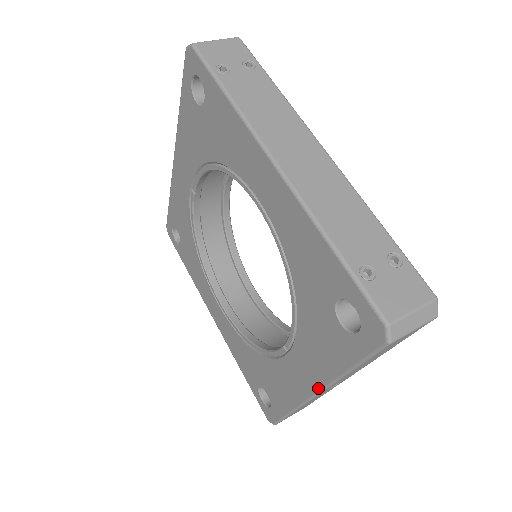
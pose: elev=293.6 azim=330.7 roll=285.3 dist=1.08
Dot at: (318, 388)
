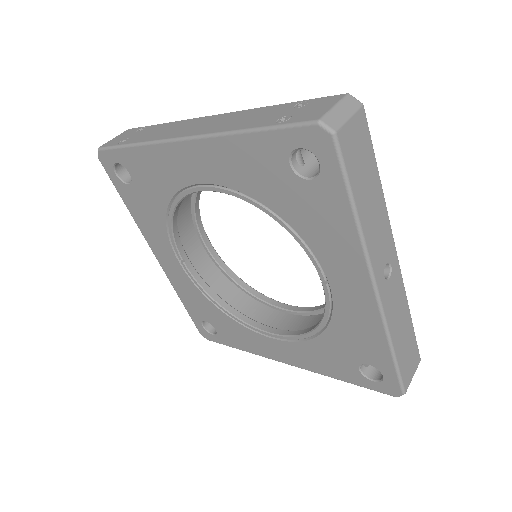
Dot at: (367, 273)
